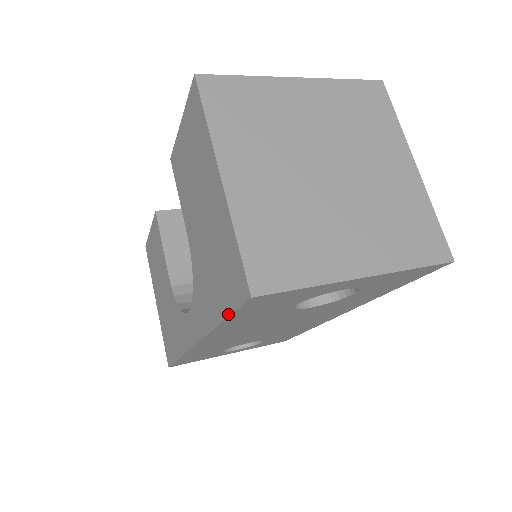
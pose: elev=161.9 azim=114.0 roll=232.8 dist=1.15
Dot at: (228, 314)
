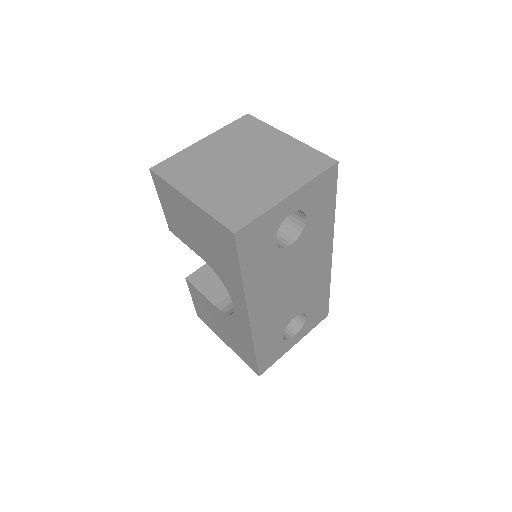
Dot at: (238, 264)
